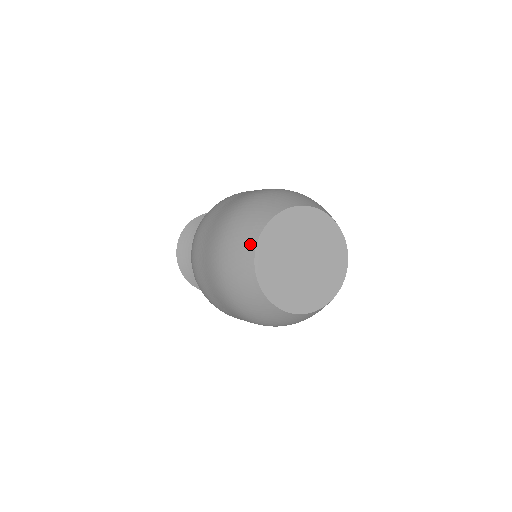
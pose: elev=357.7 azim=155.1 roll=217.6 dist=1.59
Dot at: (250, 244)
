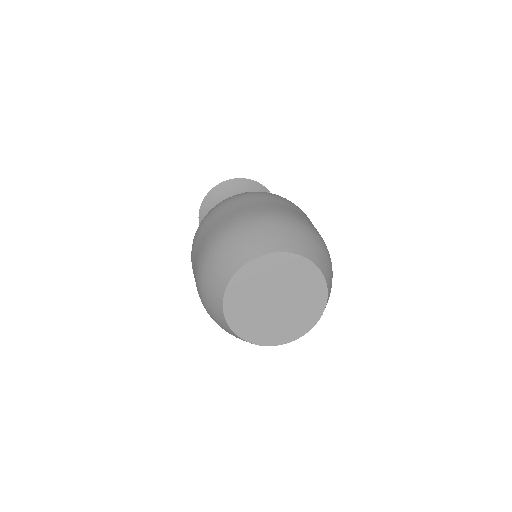
Dot at: (220, 288)
